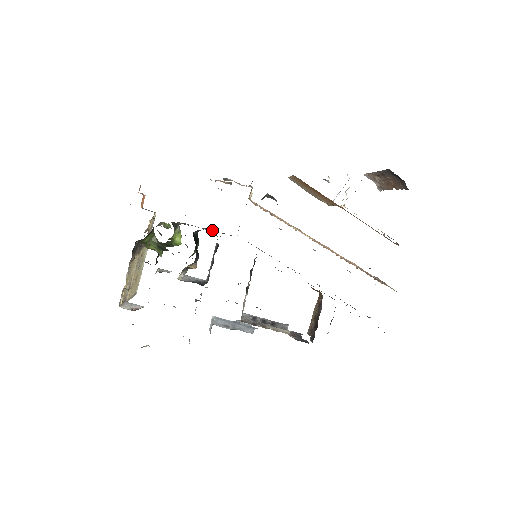
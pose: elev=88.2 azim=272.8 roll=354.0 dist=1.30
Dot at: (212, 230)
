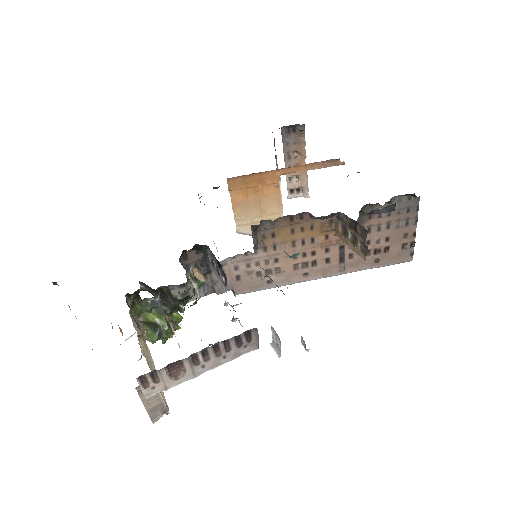
Dot at: (203, 288)
